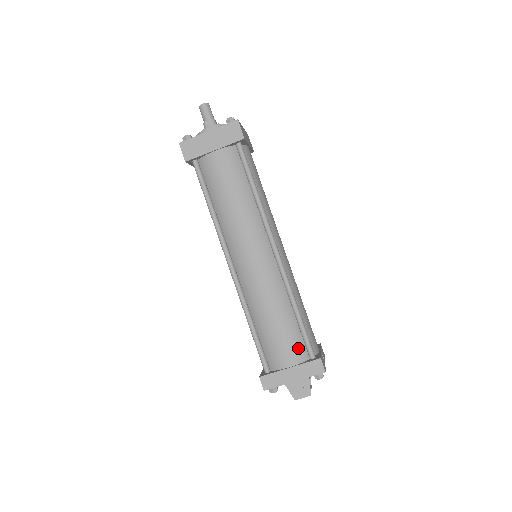
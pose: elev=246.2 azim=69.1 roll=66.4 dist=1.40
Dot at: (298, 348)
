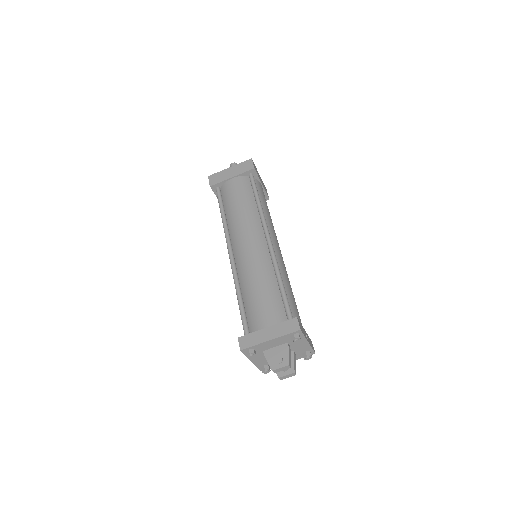
Dot at: (278, 312)
